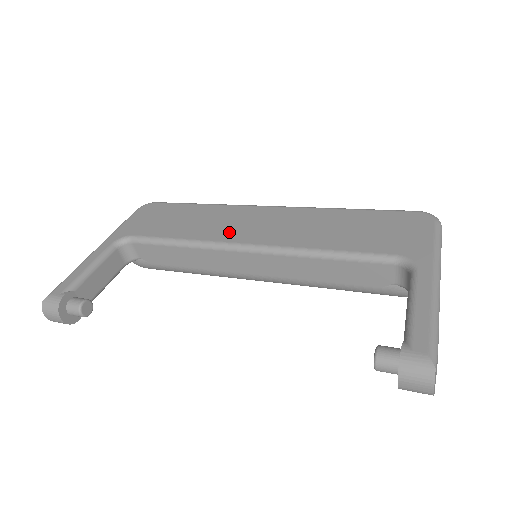
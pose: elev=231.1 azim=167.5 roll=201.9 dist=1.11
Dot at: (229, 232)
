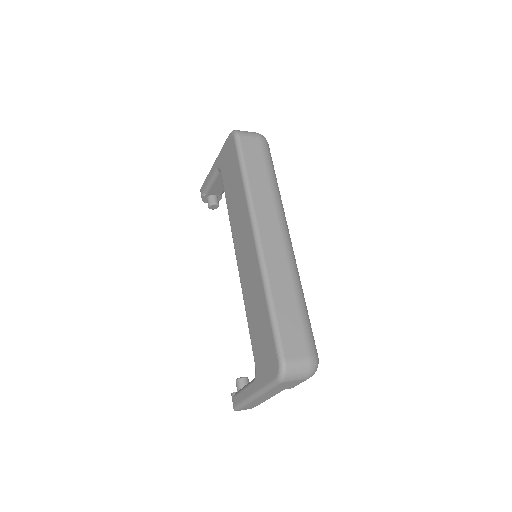
Dot at: (237, 236)
